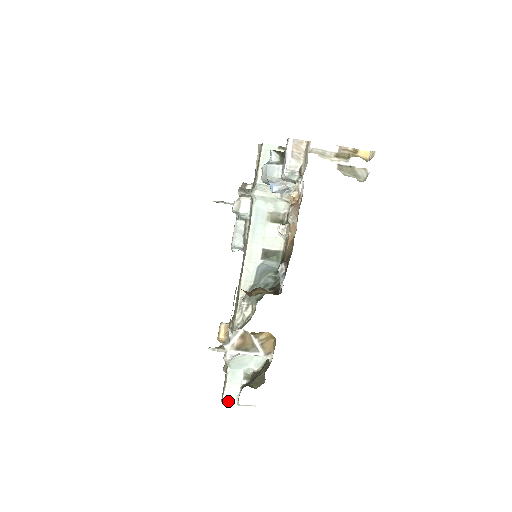
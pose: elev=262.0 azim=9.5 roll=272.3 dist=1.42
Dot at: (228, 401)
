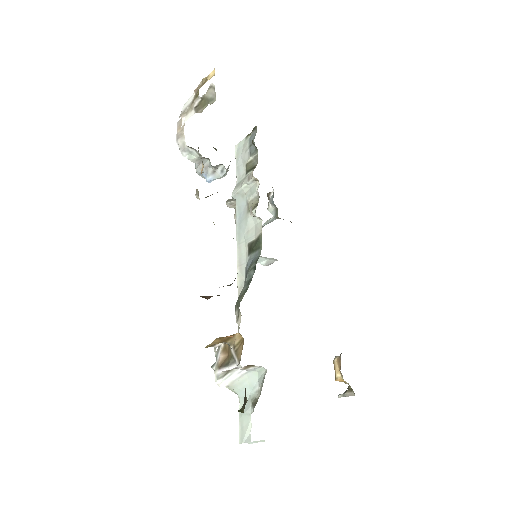
Dot at: (243, 440)
